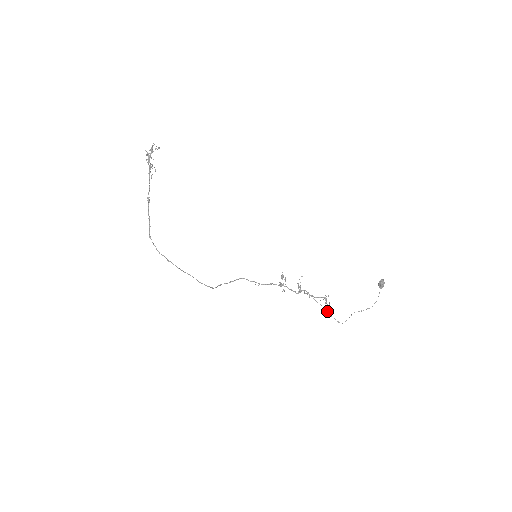
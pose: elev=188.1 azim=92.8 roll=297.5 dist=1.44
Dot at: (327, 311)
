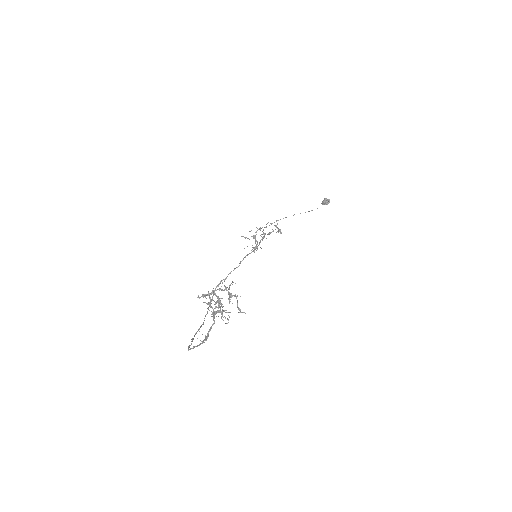
Dot at: occluded
